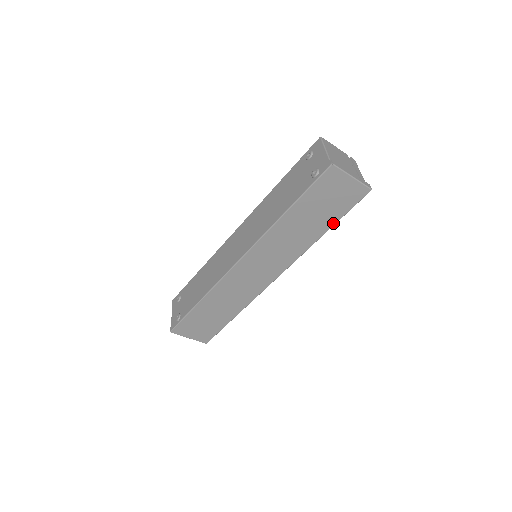
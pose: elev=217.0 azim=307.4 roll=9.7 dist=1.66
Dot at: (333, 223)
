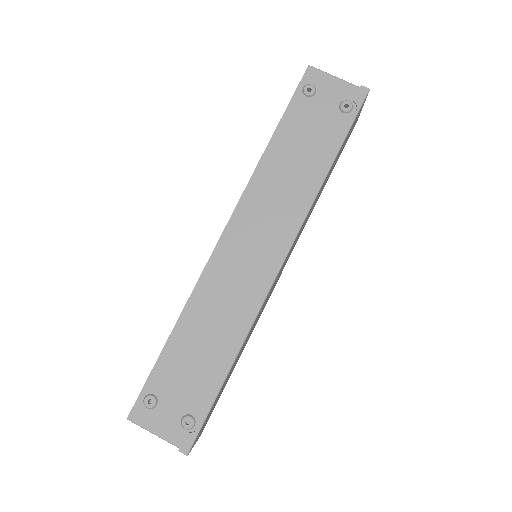
Dot at: occluded
